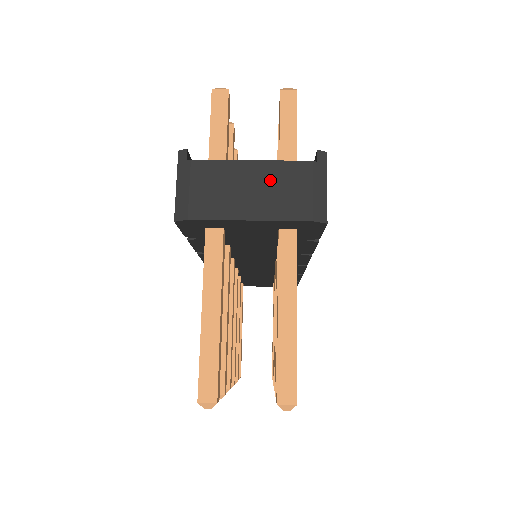
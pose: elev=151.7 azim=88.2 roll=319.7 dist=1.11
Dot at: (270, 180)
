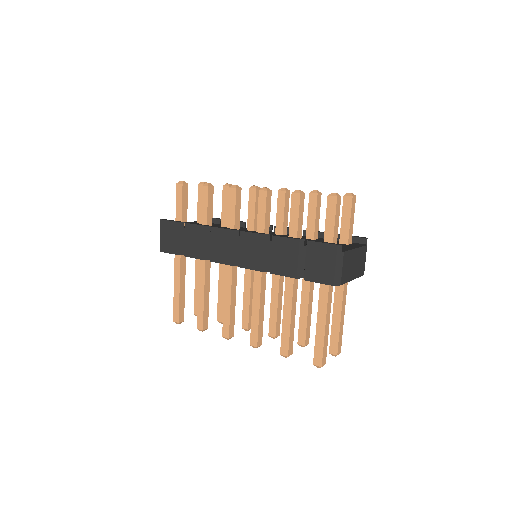
Dot at: (359, 258)
